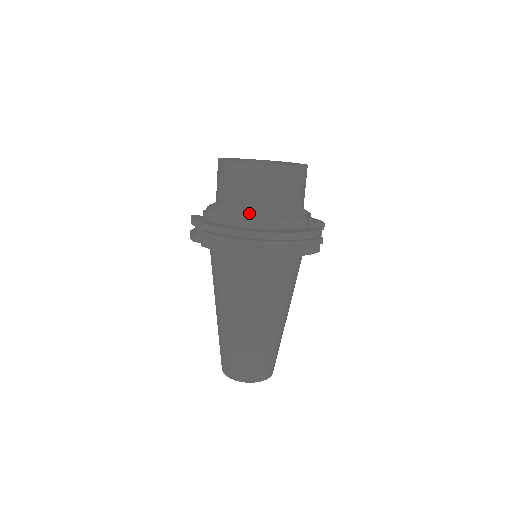
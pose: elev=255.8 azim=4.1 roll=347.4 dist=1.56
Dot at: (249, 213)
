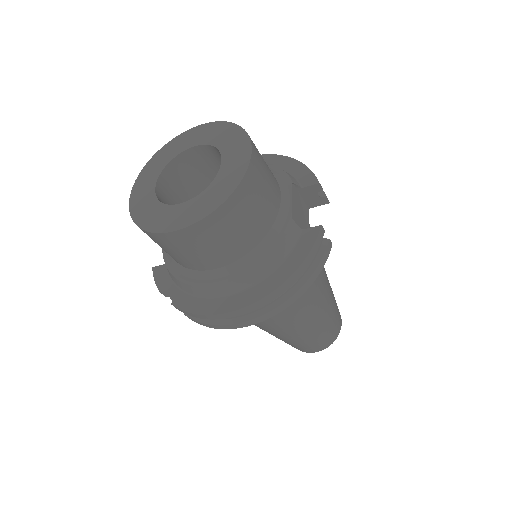
Dot at: (217, 275)
